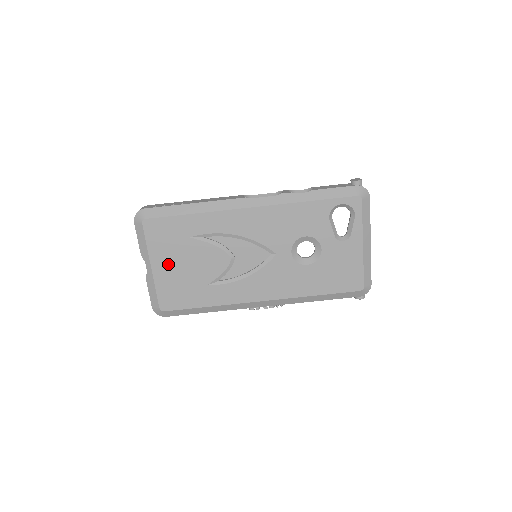
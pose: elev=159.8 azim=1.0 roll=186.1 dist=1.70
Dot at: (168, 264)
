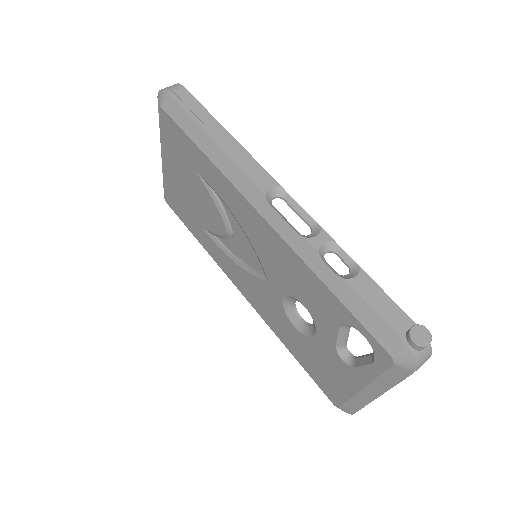
Dot at: (175, 172)
